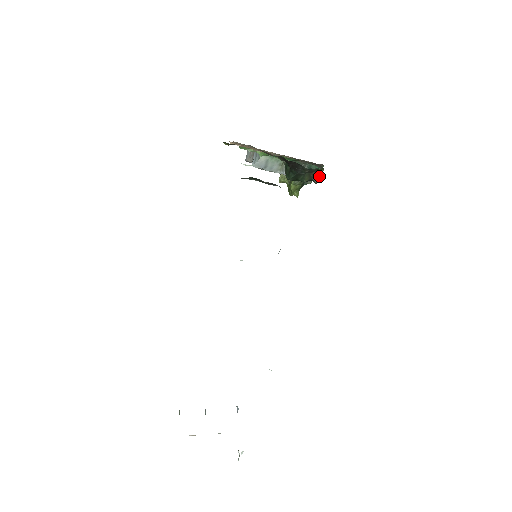
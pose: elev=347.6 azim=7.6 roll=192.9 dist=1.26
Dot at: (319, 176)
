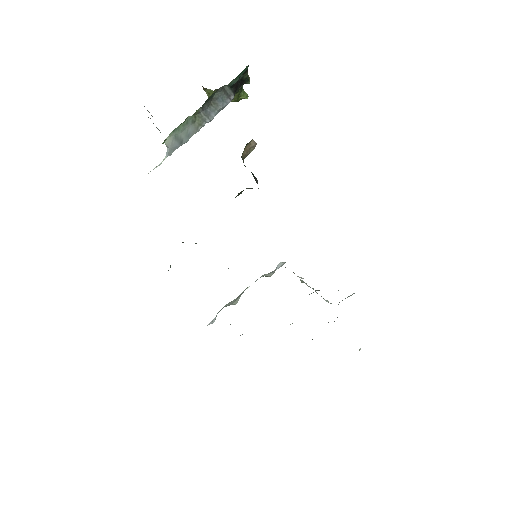
Dot at: occluded
